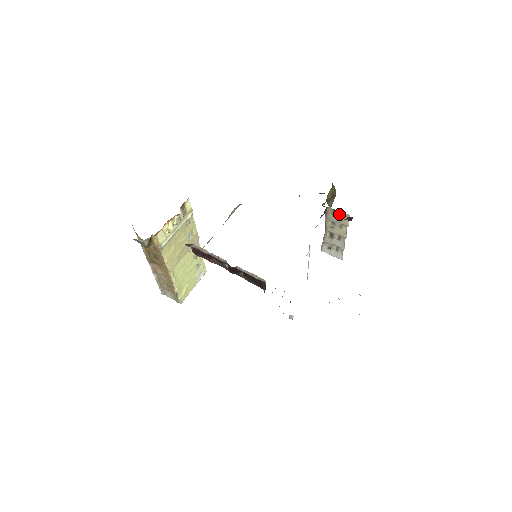
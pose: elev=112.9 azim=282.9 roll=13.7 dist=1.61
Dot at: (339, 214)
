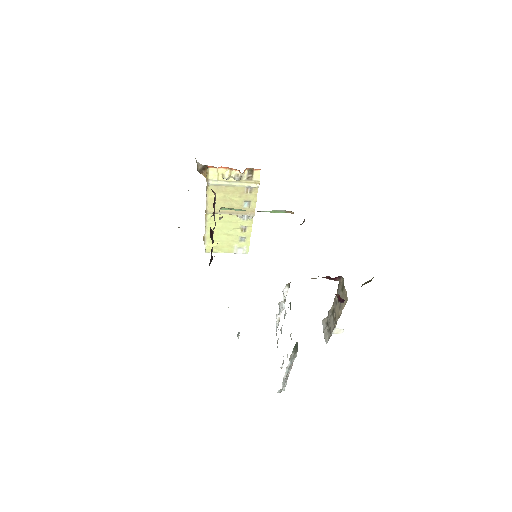
Dot at: (344, 292)
